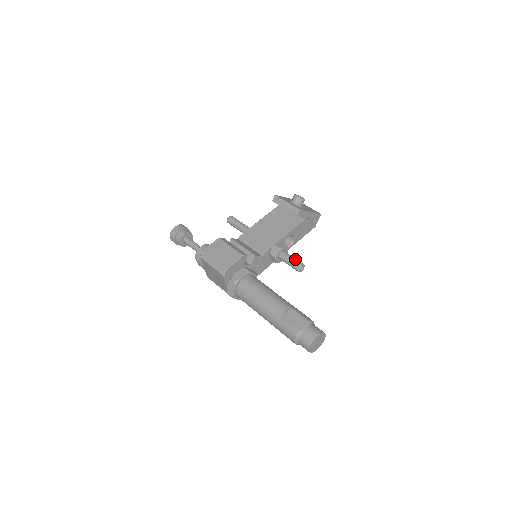
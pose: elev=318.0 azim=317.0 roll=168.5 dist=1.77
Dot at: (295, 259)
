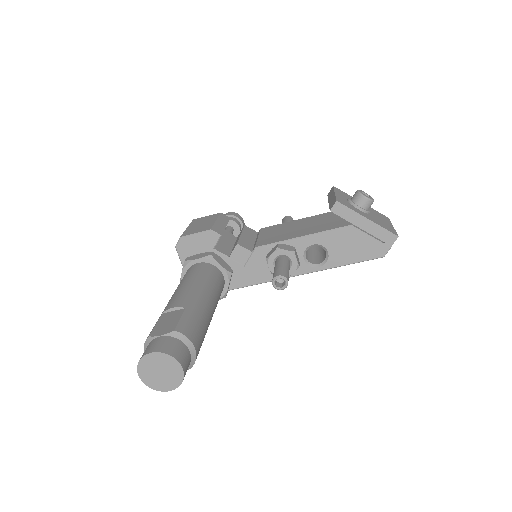
Dot at: (283, 267)
